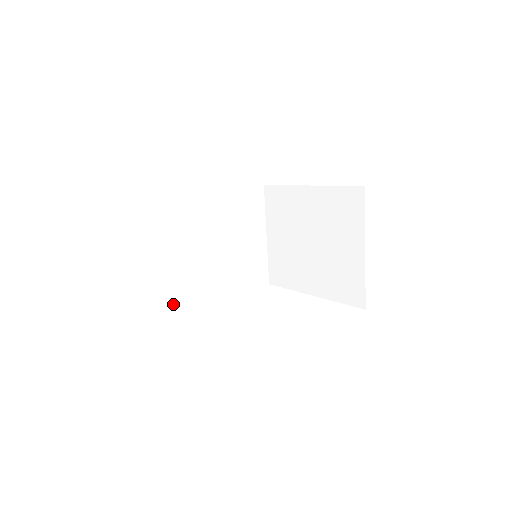
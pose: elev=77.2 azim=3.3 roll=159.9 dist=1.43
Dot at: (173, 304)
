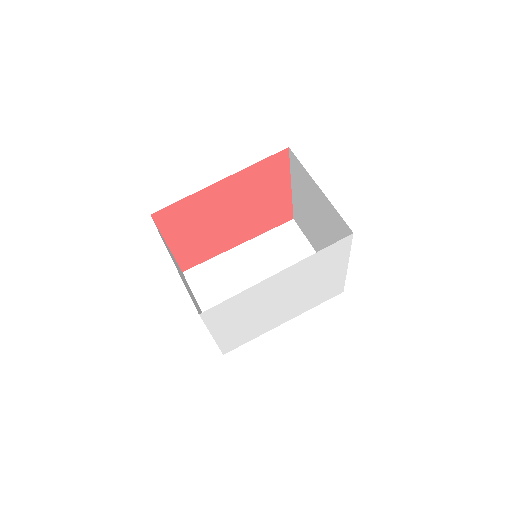
Dot at: occluded
